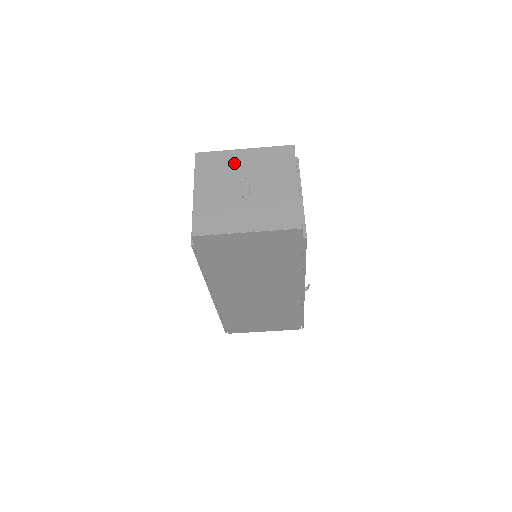
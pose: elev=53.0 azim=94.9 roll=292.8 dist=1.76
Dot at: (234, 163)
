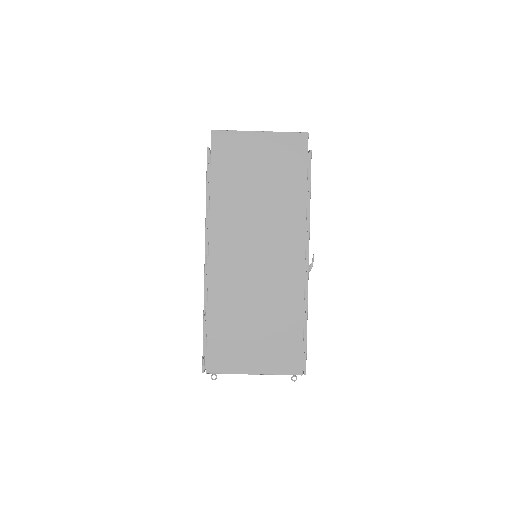
Dot at: occluded
